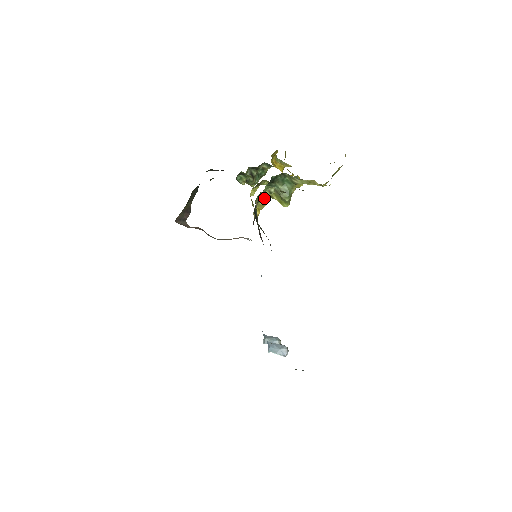
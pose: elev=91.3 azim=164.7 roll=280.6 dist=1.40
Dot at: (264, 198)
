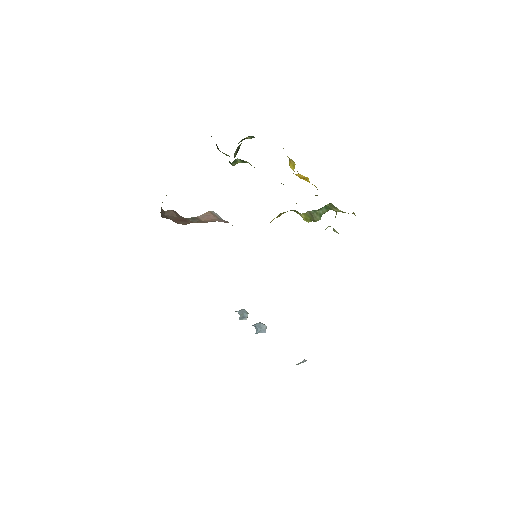
Dot at: (287, 211)
